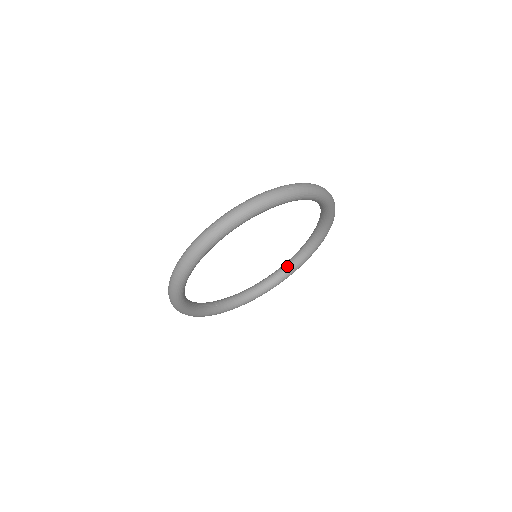
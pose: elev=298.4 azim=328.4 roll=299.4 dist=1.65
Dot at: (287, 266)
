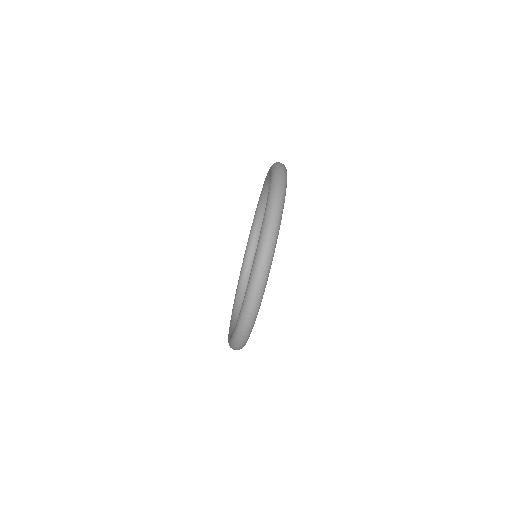
Dot at: (267, 196)
